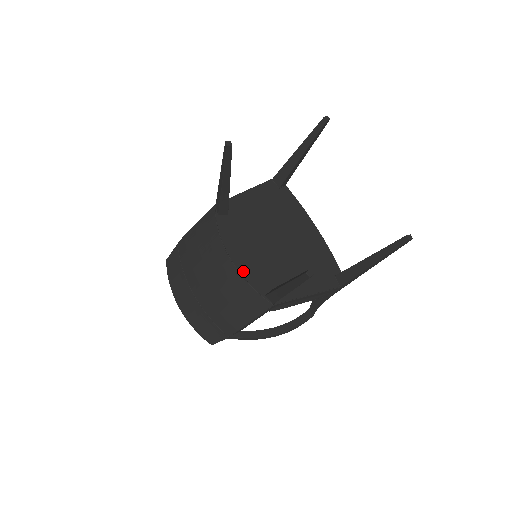
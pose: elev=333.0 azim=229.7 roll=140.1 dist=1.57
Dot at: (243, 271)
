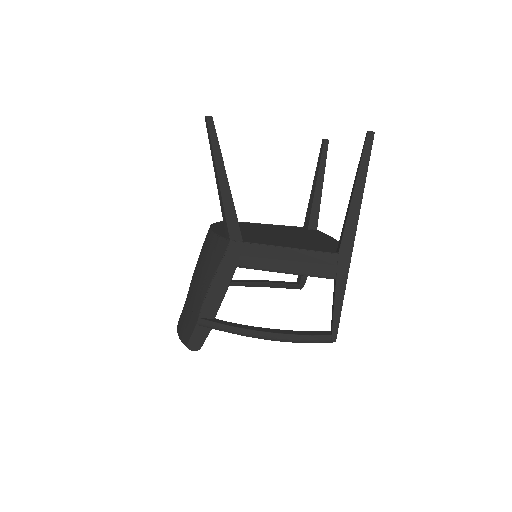
Dot at: (216, 231)
